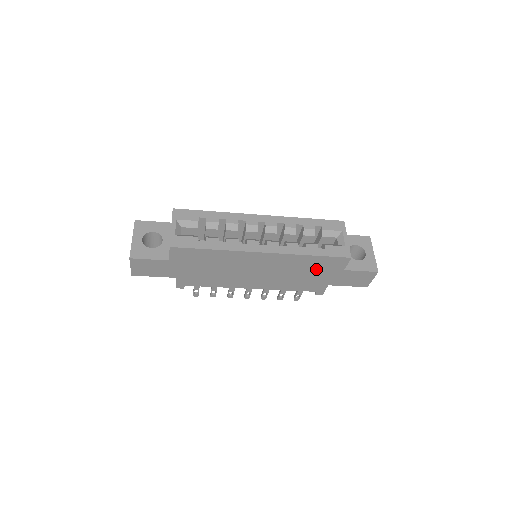
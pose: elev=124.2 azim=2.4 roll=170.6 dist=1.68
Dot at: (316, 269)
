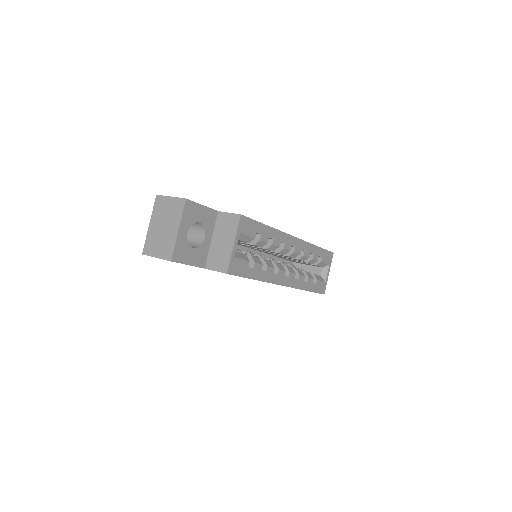
Dot at: occluded
